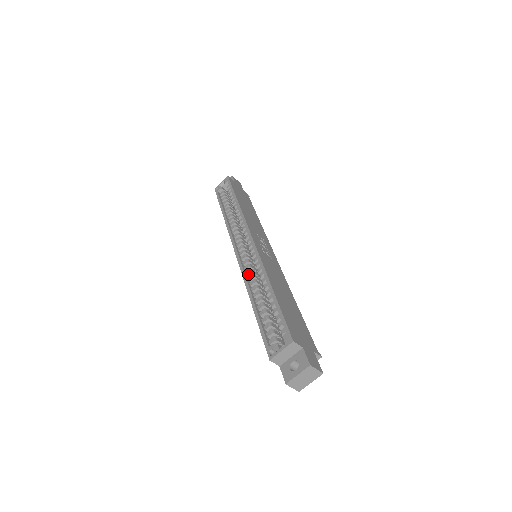
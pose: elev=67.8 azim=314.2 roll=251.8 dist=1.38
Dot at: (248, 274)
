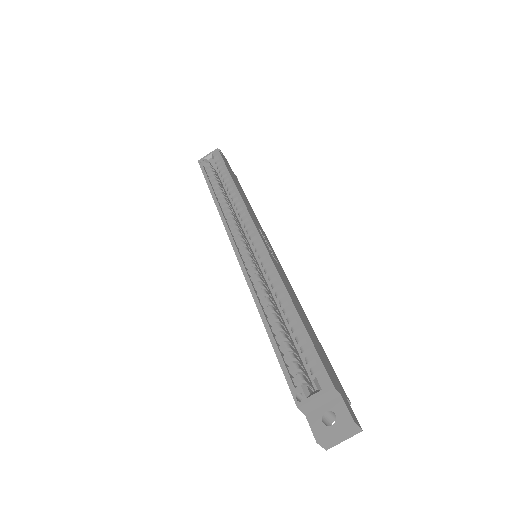
Dot at: (254, 280)
